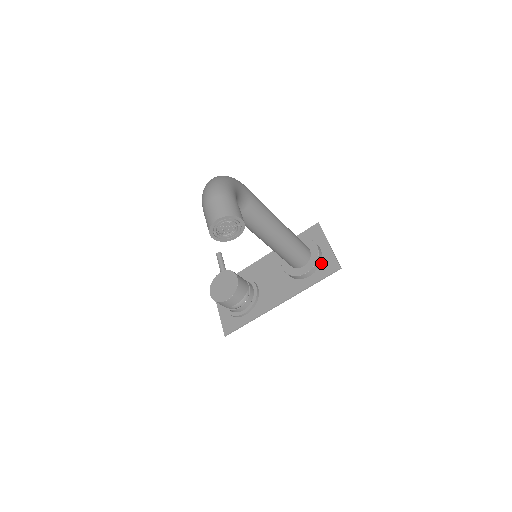
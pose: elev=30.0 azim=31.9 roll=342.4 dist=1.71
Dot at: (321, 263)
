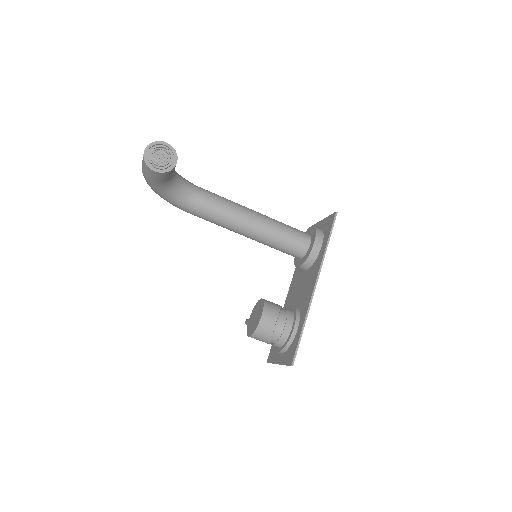
Dot at: (323, 231)
